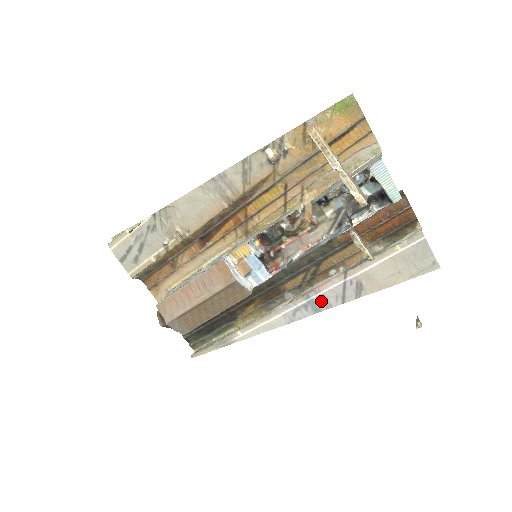
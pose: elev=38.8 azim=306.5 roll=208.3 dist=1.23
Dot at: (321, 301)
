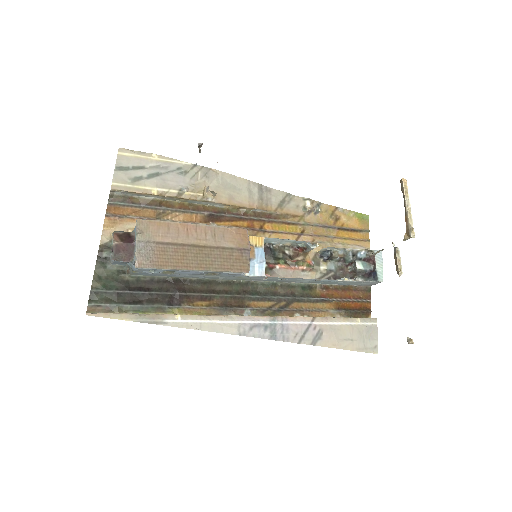
Dot at: (282, 330)
